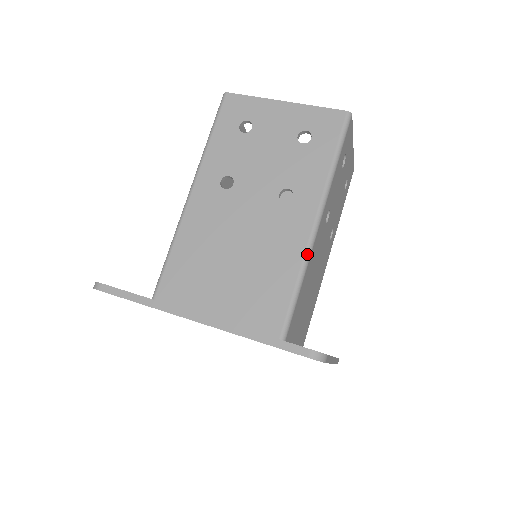
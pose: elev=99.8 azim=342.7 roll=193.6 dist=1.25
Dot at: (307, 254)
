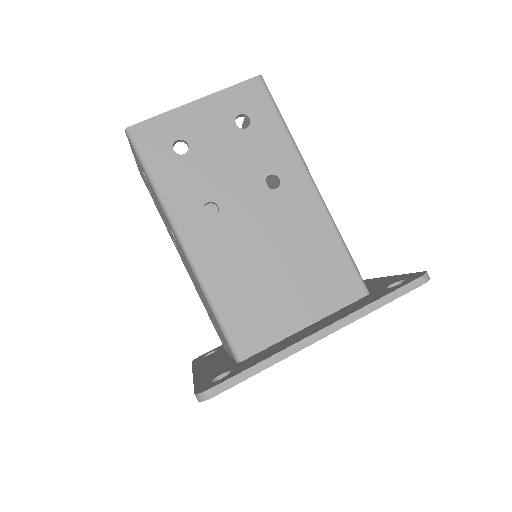
Dot at: (330, 216)
